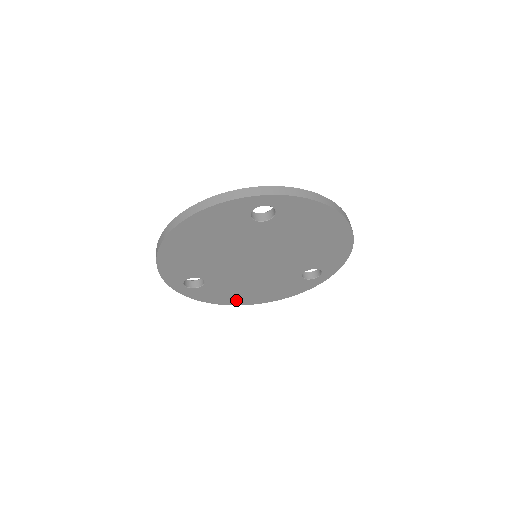
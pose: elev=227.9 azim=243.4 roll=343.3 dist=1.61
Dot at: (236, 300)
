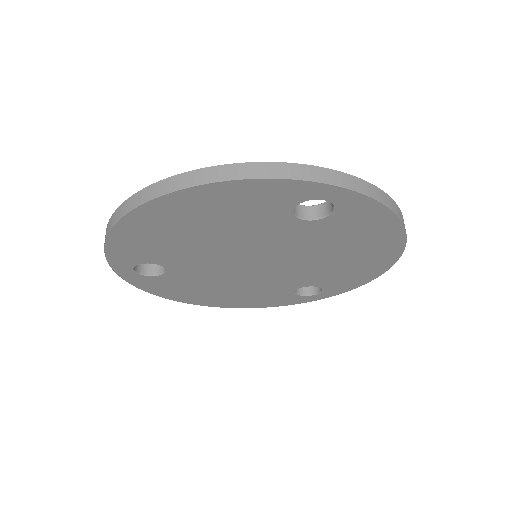
Dot at: (193, 298)
